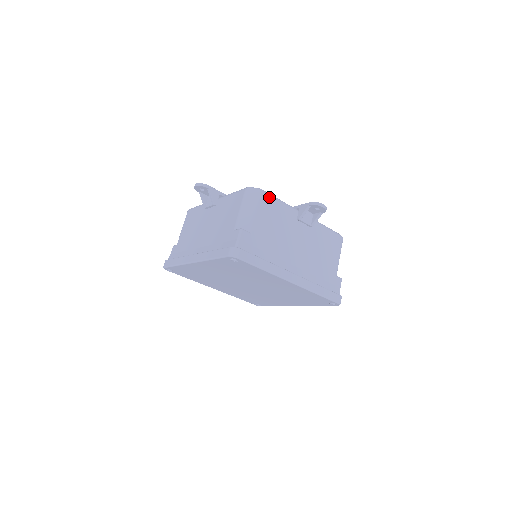
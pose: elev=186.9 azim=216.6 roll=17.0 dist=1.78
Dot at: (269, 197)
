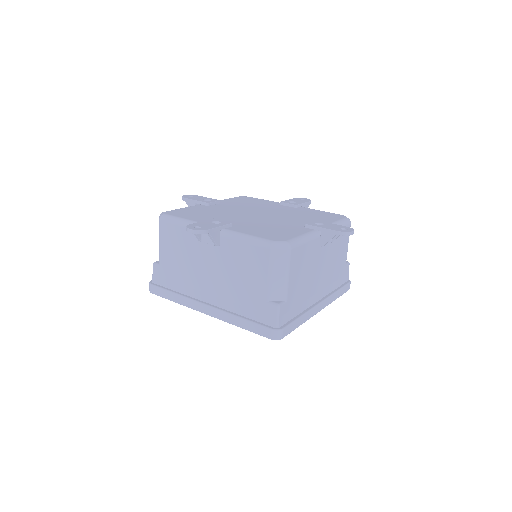
Dot at: (297, 247)
